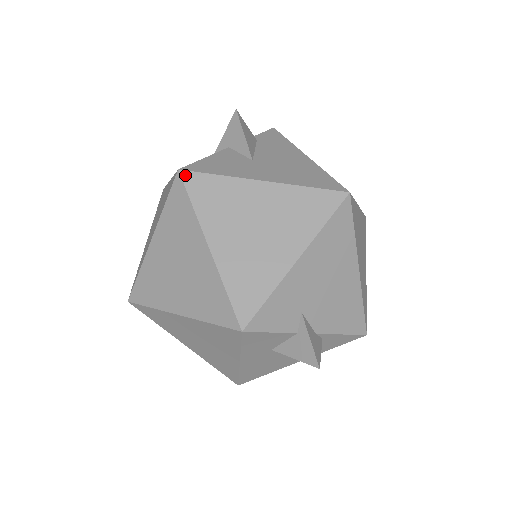
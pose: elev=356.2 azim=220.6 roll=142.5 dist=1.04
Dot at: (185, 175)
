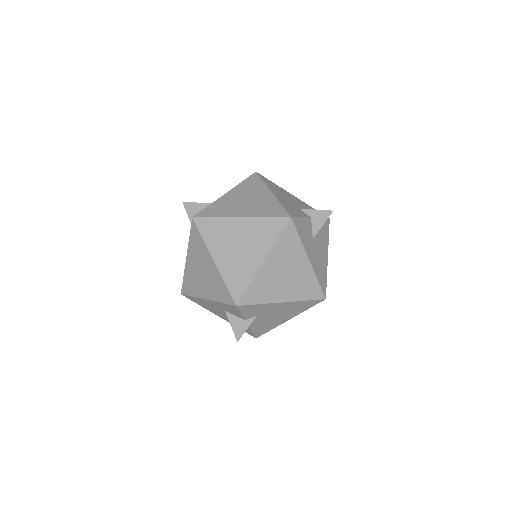
Dot at: (290, 222)
